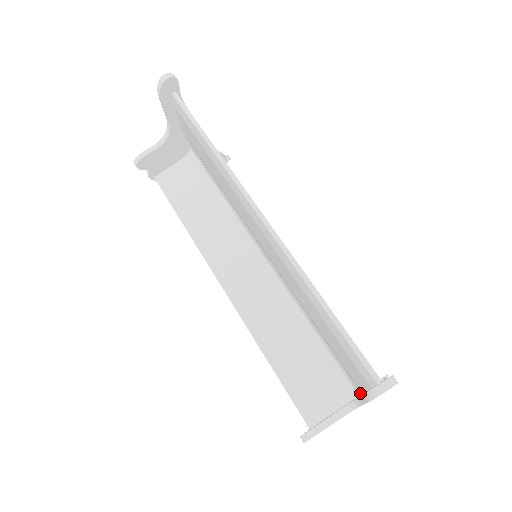
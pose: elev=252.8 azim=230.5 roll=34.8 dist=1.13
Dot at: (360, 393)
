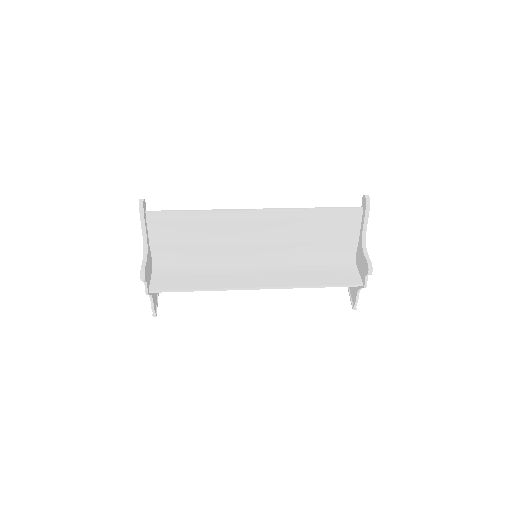
Dot at: (355, 254)
